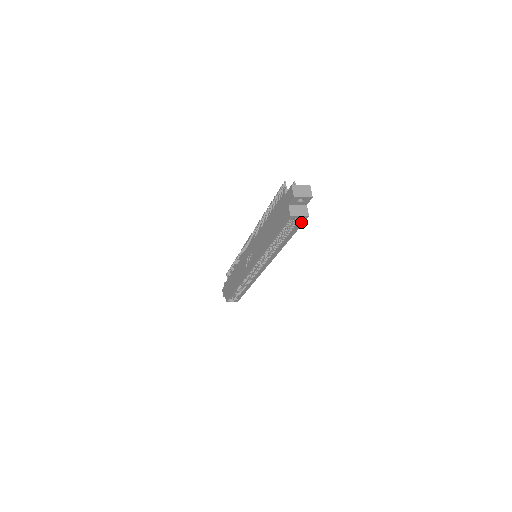
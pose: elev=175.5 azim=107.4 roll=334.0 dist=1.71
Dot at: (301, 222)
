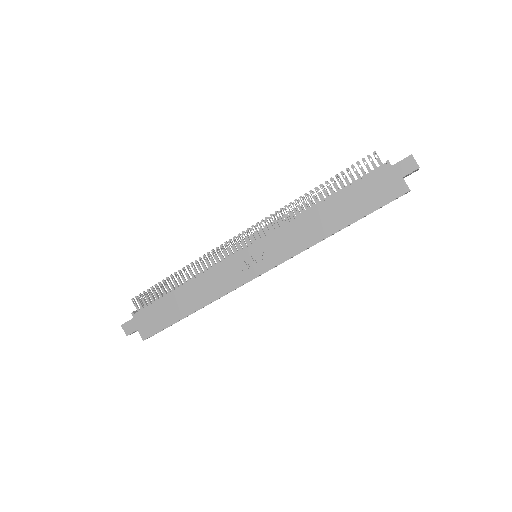
Dot at: occluded
